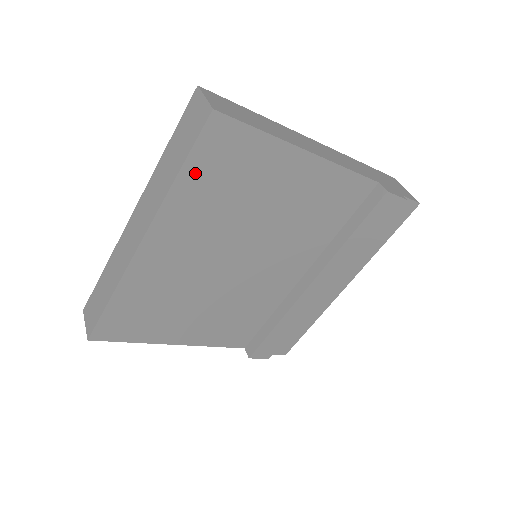
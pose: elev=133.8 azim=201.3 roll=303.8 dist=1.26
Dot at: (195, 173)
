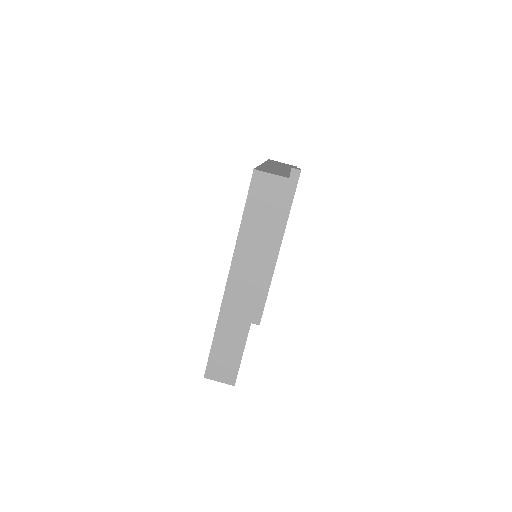
Dot at: occluded
